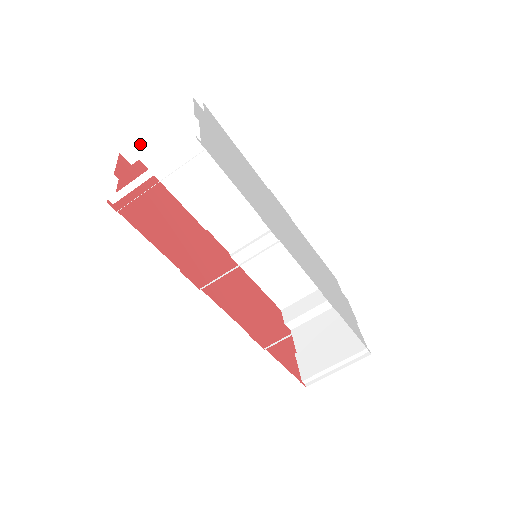
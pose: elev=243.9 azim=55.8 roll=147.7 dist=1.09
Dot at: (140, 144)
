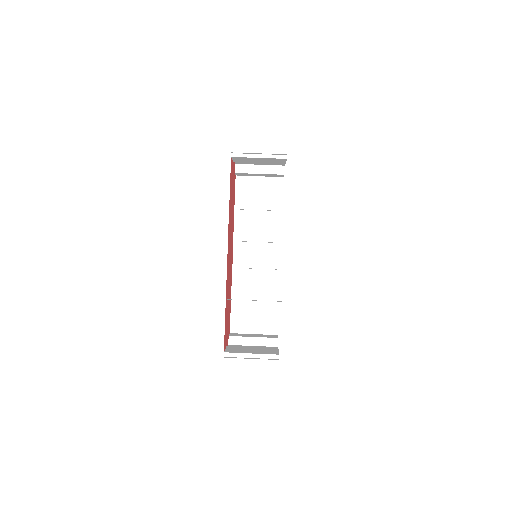
Dot at: (247, 167)
